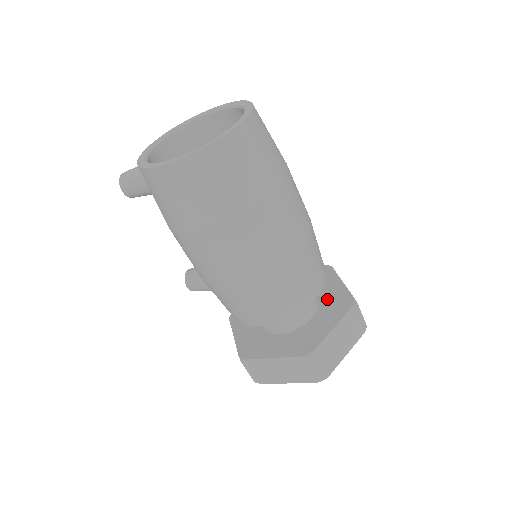
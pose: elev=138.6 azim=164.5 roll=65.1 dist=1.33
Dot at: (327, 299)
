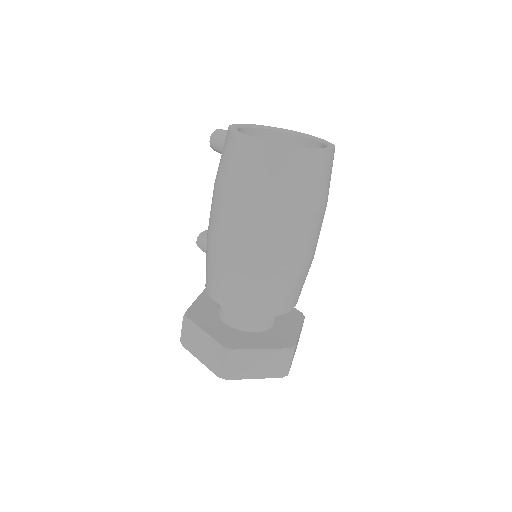
Dot at: (278, 331)
